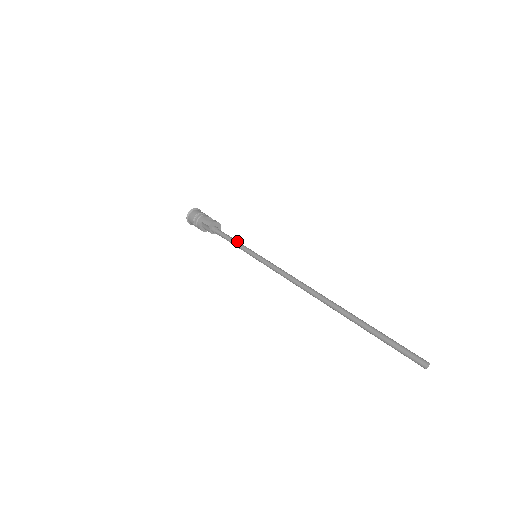
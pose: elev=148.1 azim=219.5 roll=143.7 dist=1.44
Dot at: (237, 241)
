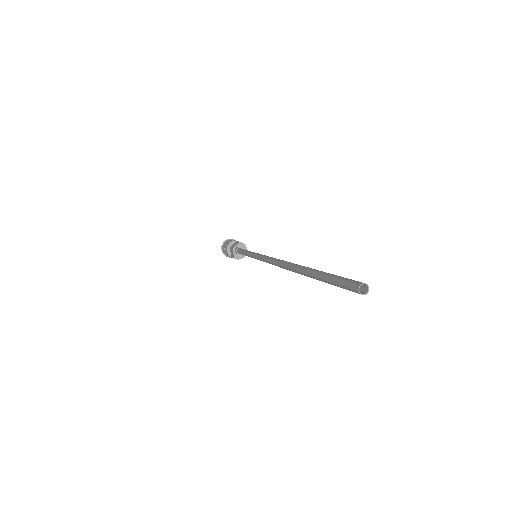
Dot at: occluded
